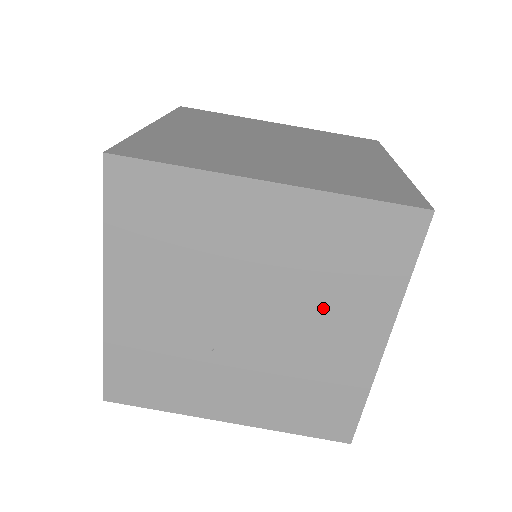
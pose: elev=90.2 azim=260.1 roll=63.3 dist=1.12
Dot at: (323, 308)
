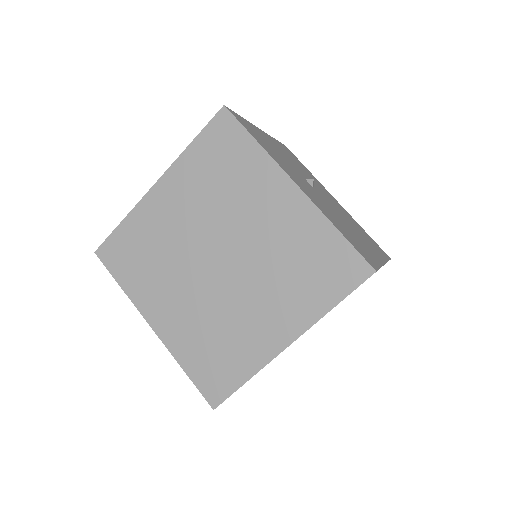
Dot at: occluded
